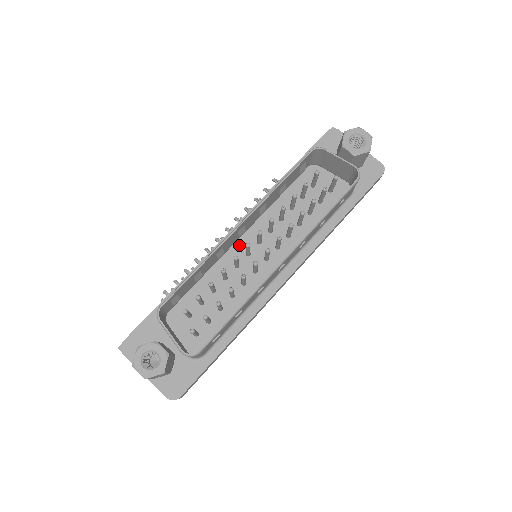
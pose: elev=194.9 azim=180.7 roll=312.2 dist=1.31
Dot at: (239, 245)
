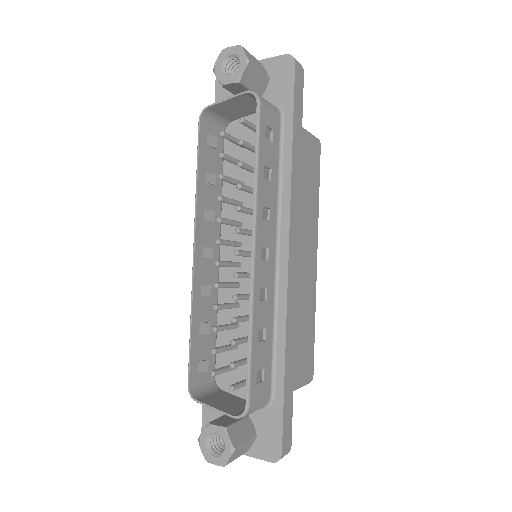
Dot at: occluded
